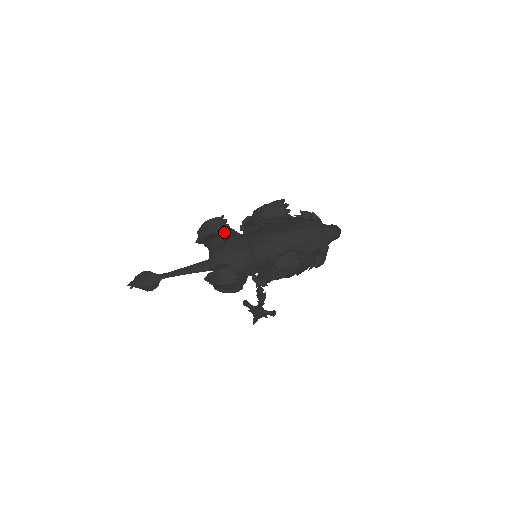
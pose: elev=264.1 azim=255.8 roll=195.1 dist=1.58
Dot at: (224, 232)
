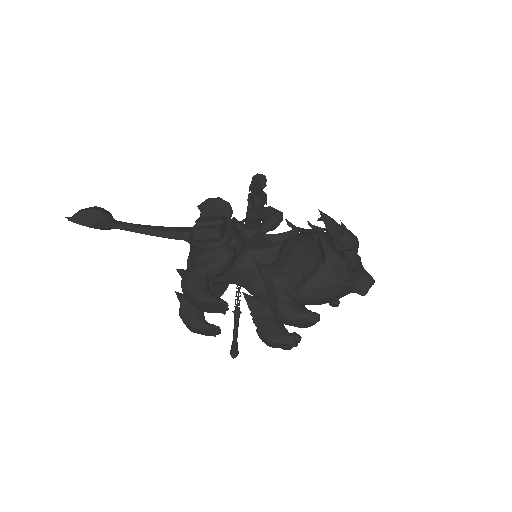
Dot at: (218, 312)
